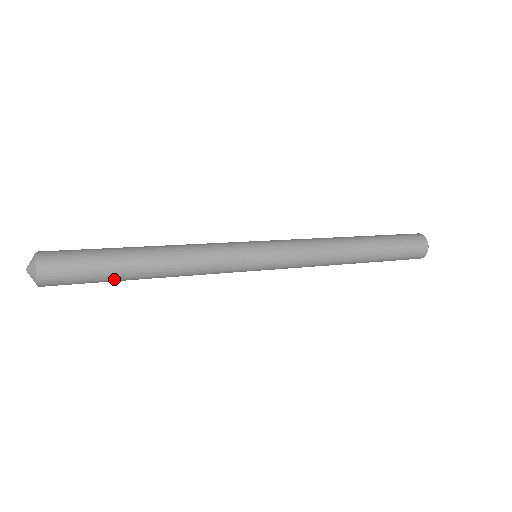
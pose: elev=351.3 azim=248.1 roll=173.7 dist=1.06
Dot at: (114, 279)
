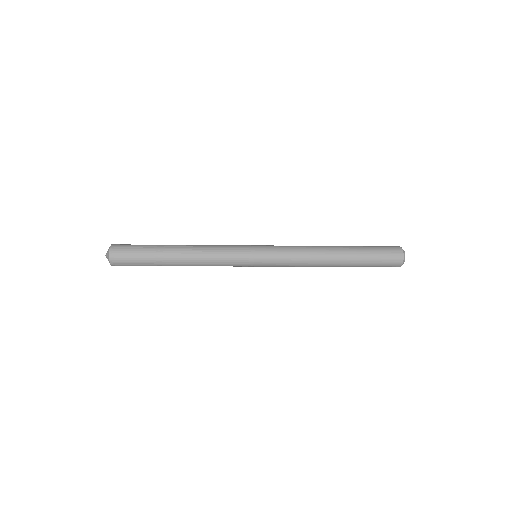
Dot at: (155, 260)
